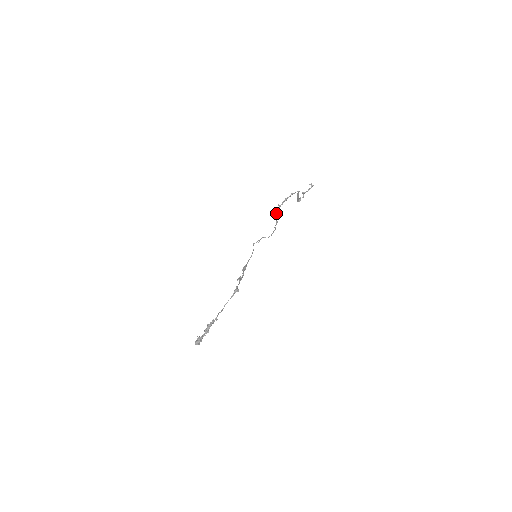
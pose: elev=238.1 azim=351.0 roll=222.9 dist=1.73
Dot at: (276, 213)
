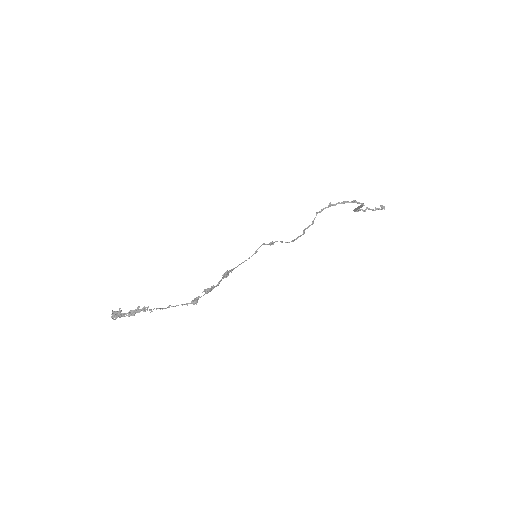
Dot at: (320, 211)
